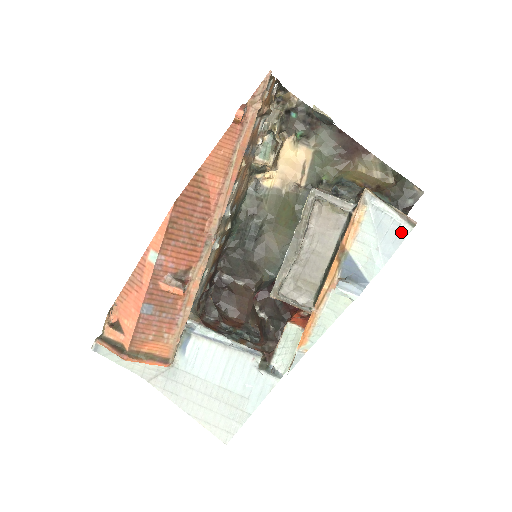
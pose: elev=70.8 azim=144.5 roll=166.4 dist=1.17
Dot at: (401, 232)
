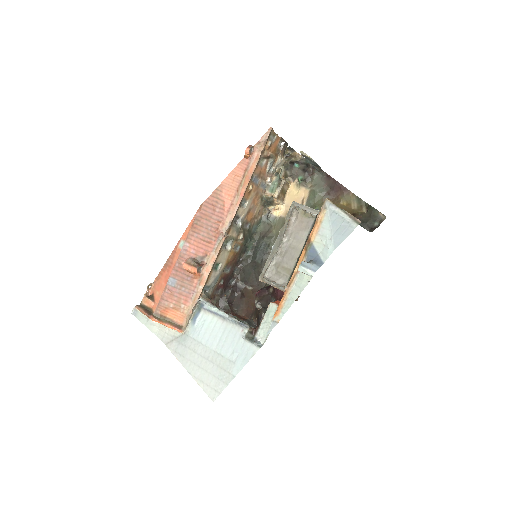
Dot at: (349, 228)
